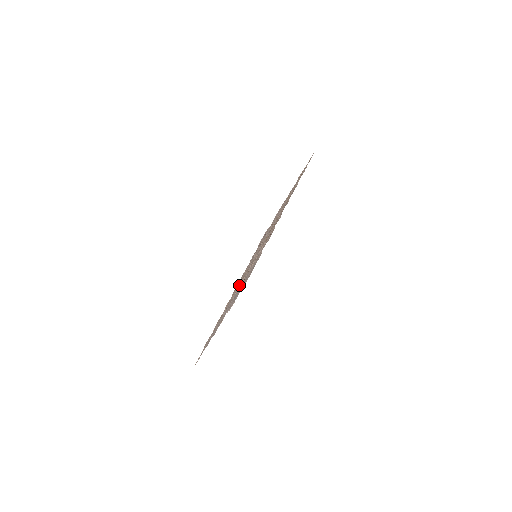
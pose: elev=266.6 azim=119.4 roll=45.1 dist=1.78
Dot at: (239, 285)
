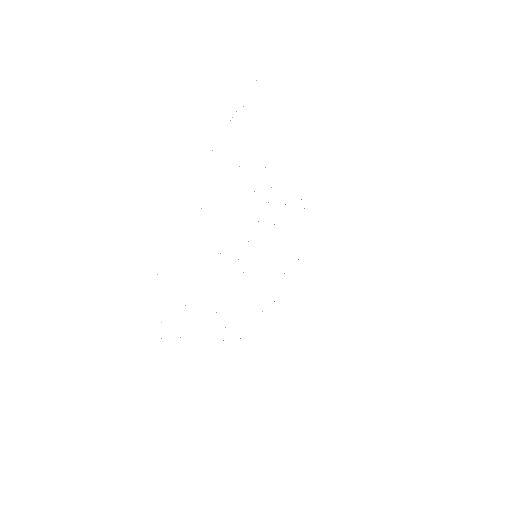
Dot at: occluded
